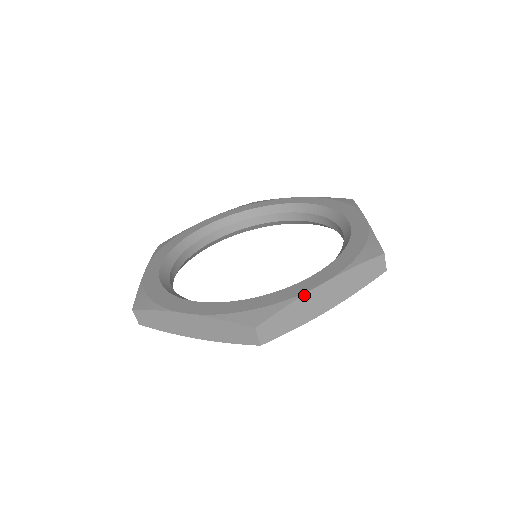
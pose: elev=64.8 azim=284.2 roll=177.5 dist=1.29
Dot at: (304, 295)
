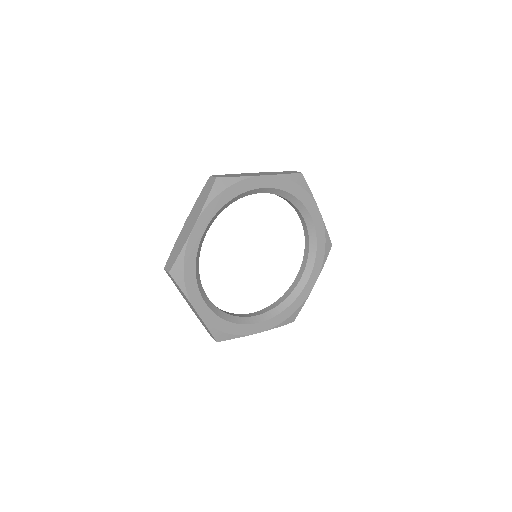
Dot at: (247, 335)
